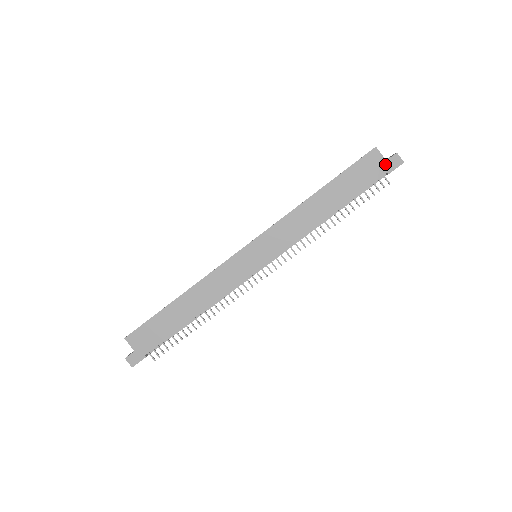
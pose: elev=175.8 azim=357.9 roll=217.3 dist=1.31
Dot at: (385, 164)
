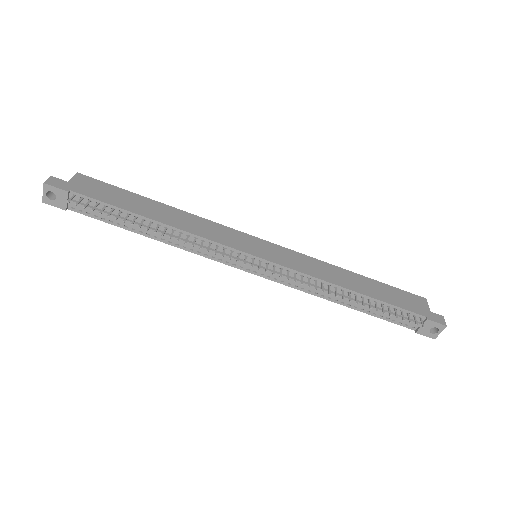
Dot at: (428, 312)
